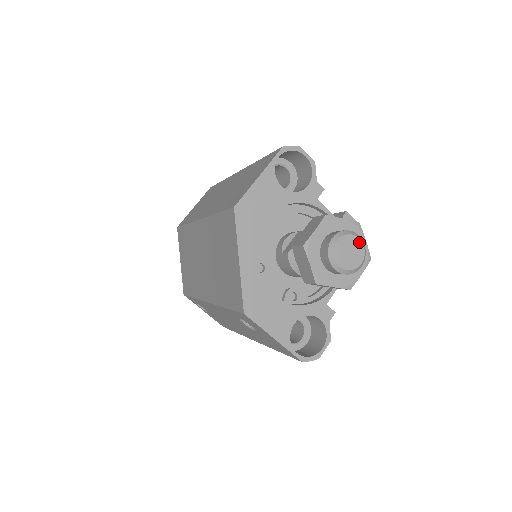
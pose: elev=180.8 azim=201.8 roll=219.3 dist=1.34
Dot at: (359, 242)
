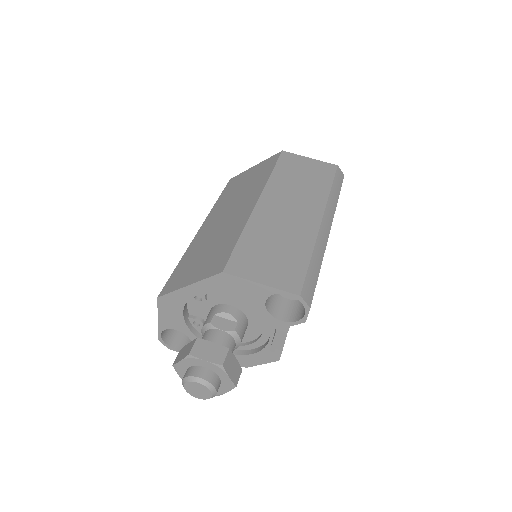
Dot at: (210, 396)
